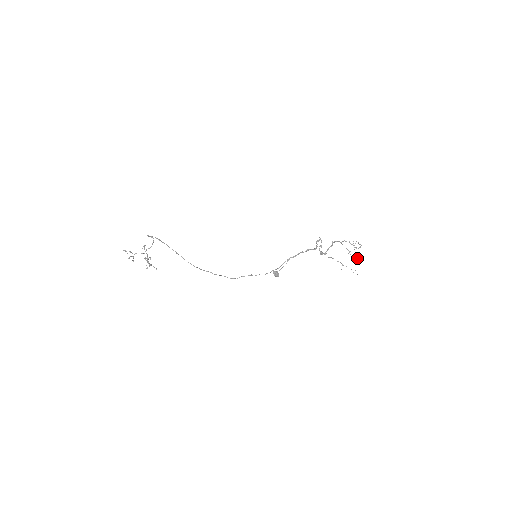
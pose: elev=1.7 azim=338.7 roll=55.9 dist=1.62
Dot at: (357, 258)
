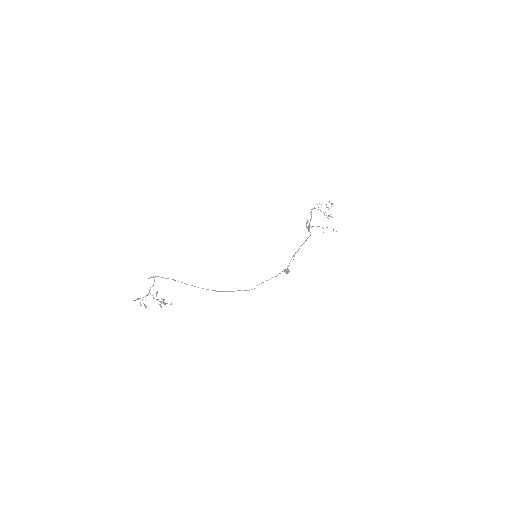
Dot at: occluded
